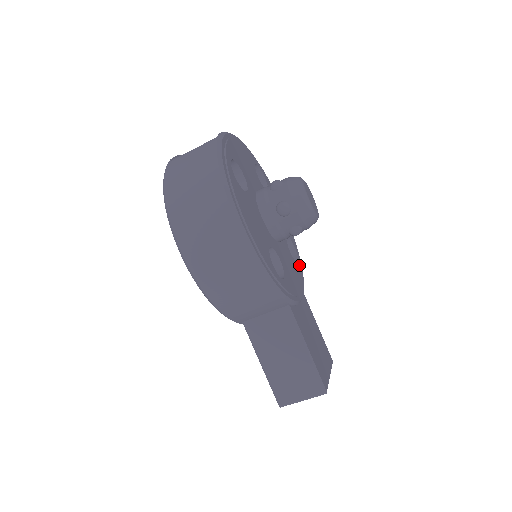
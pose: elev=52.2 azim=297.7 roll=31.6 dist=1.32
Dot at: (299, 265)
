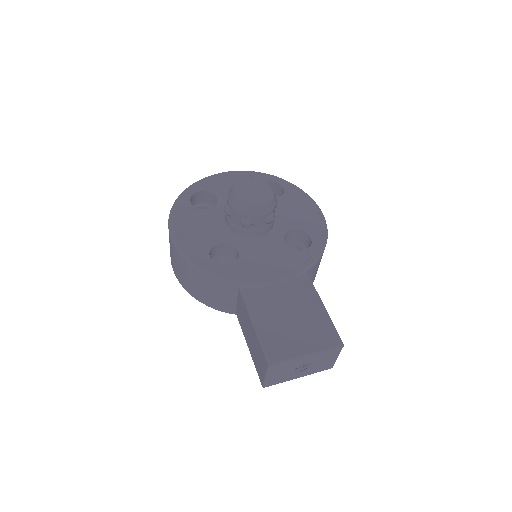
Dot at: (305, 252)
